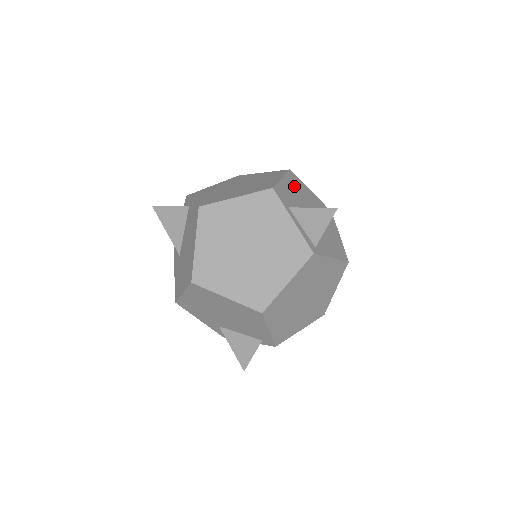
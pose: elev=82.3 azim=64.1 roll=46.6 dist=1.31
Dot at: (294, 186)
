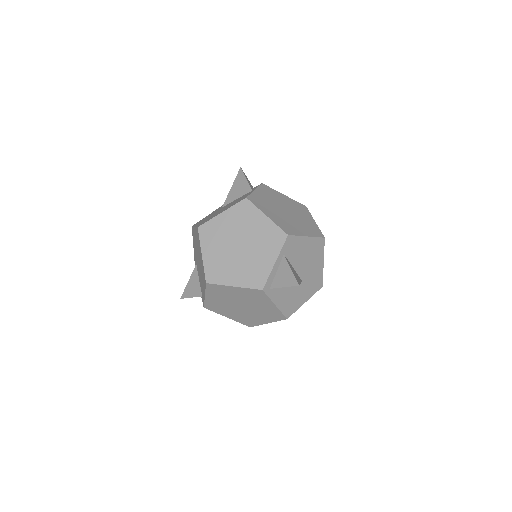
Dot at: (311, 248)
